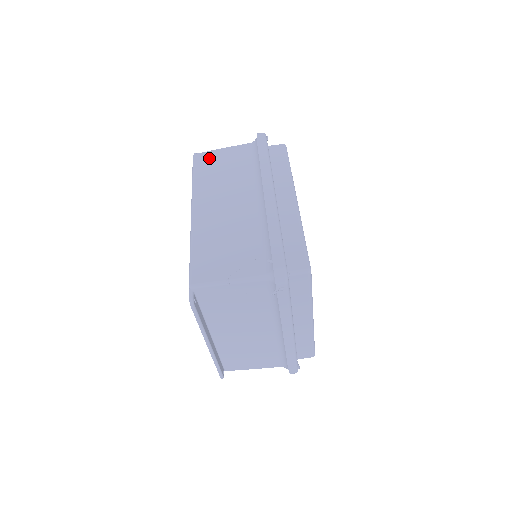
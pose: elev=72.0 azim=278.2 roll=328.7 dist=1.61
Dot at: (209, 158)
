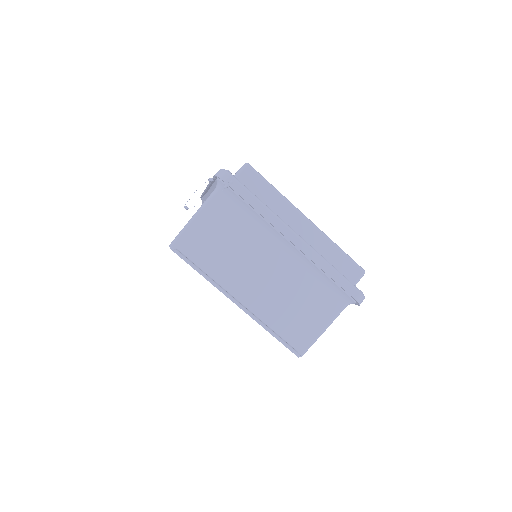
Dot at: occluded
